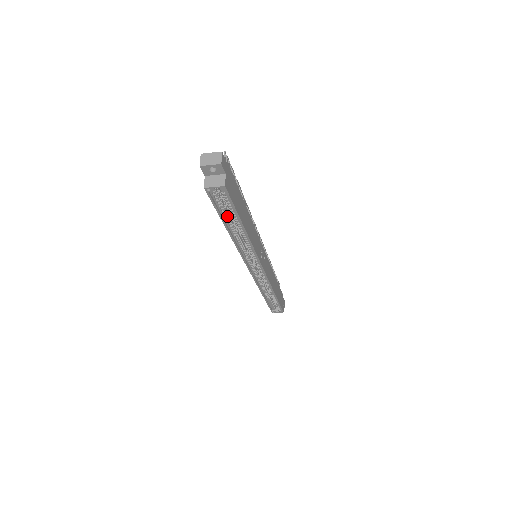
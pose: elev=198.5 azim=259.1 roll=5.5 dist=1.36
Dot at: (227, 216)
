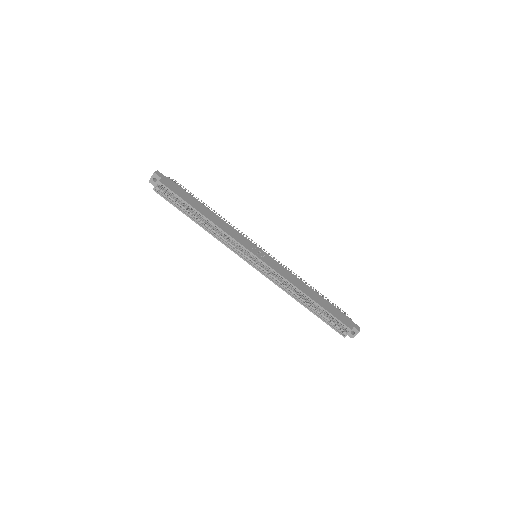
Dot at: (185, 209)
